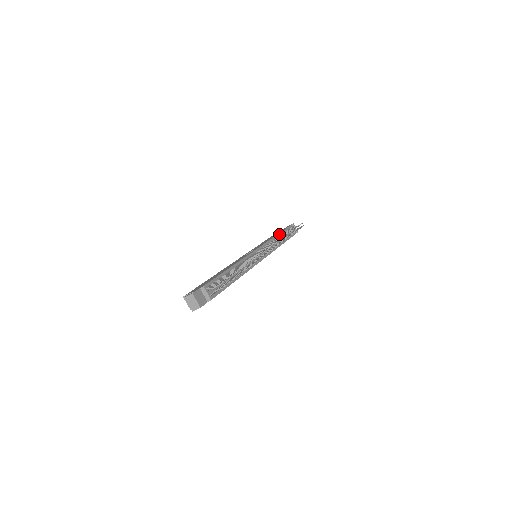
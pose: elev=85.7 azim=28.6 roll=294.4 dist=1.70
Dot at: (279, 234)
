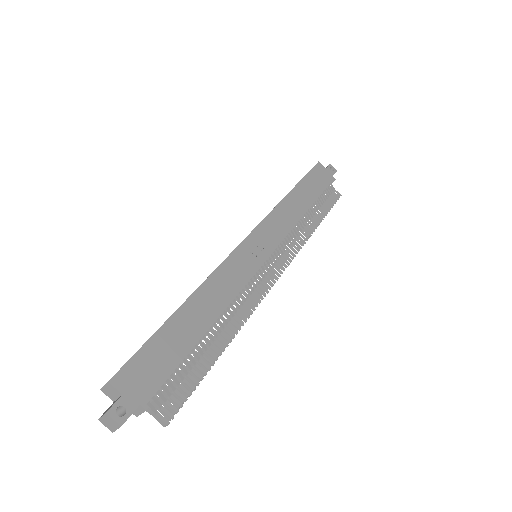
Dot at: (309, 208)
